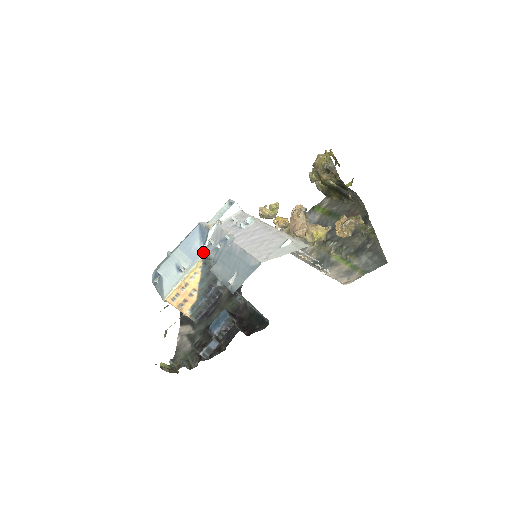
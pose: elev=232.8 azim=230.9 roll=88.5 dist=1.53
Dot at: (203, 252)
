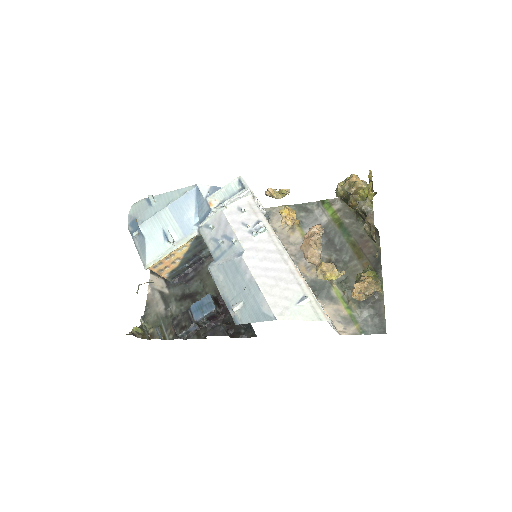
Dot at: (198, 229)
